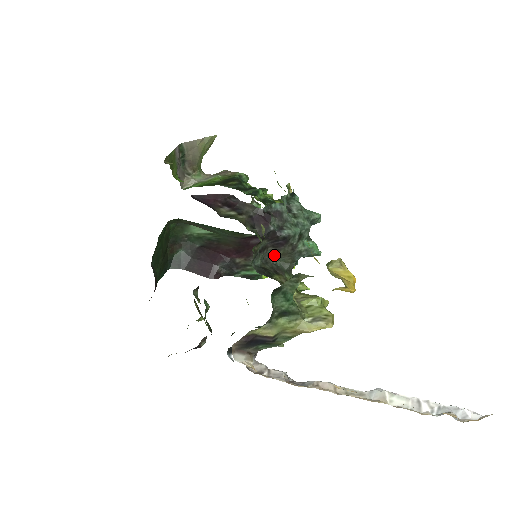
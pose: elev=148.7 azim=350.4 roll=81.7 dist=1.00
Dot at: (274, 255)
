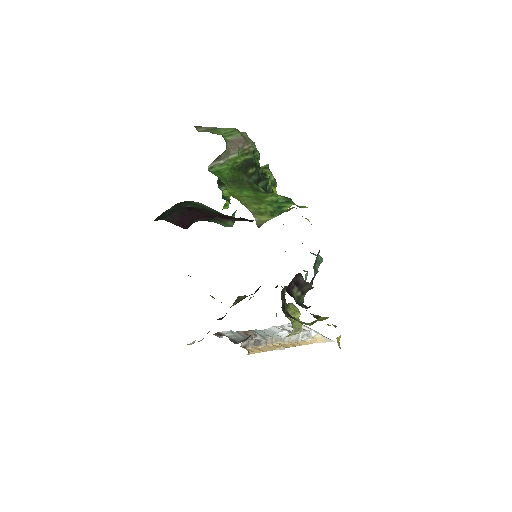
Dot at: occluded
